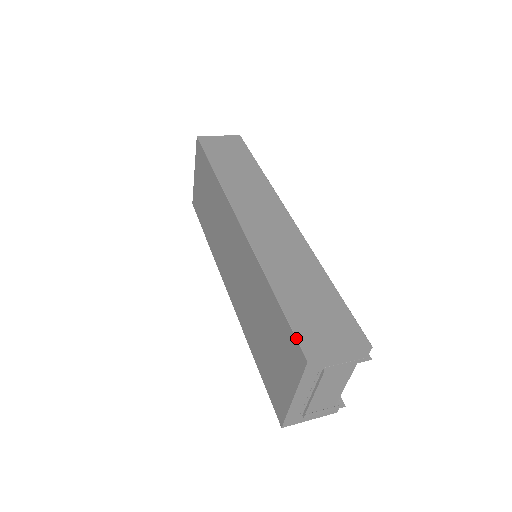
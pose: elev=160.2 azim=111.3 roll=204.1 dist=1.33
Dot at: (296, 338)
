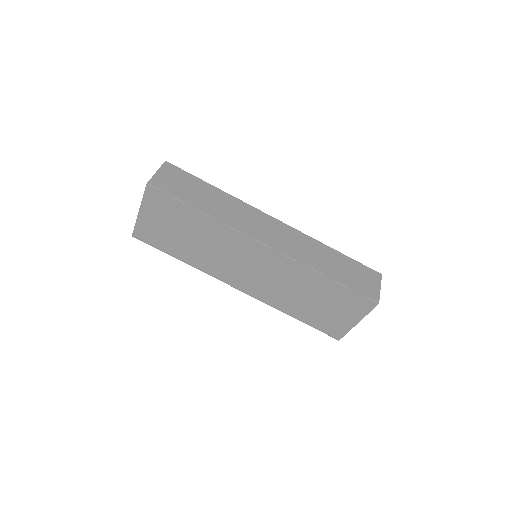
Dot at: (365, 296)
